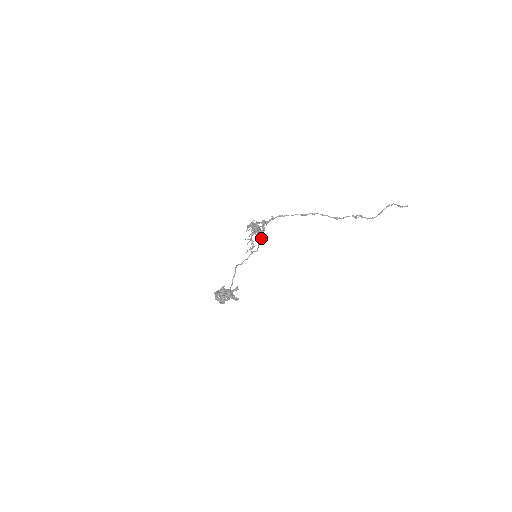
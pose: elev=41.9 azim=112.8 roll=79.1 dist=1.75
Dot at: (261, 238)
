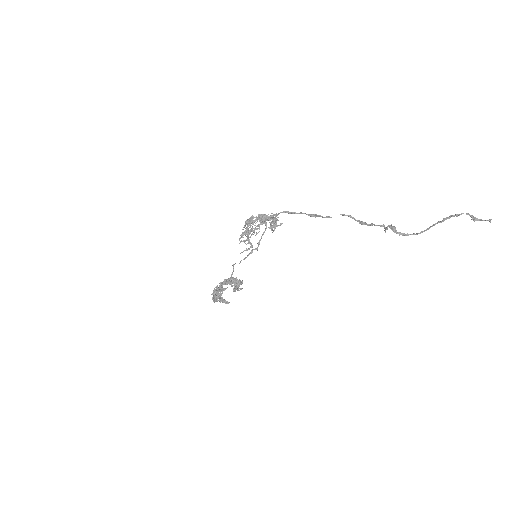
Dot at: (272, 230)
